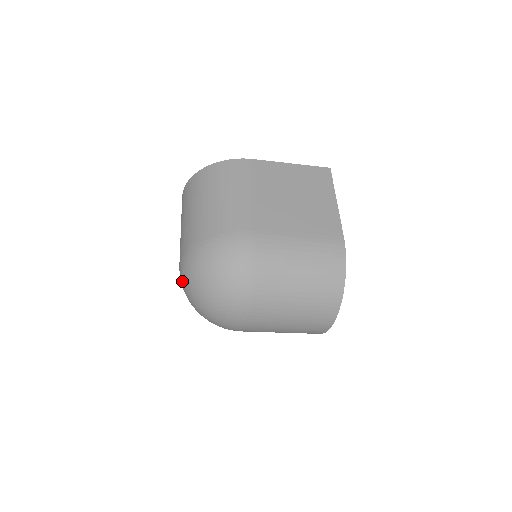
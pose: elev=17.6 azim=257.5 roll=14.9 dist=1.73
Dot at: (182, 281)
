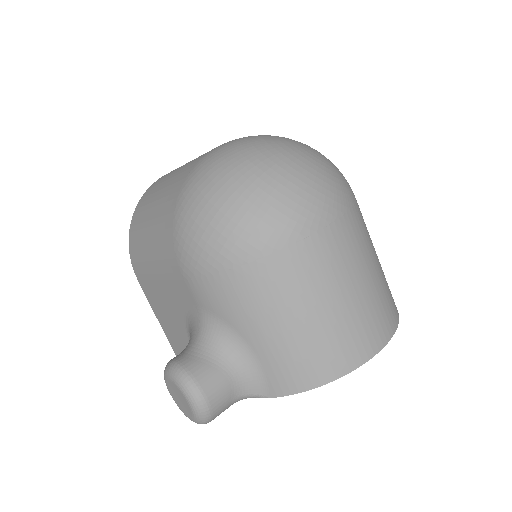
Dot at: (243, 139)
